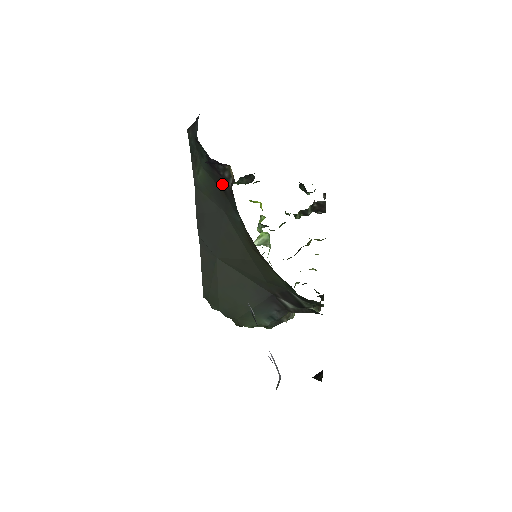
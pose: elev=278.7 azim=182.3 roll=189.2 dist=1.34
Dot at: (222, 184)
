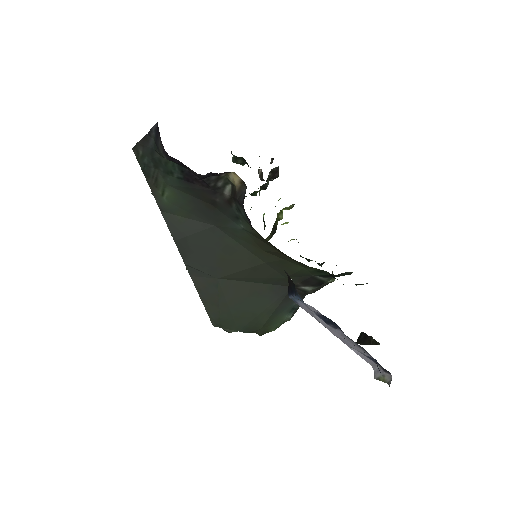
Dot at: (209, 196)
